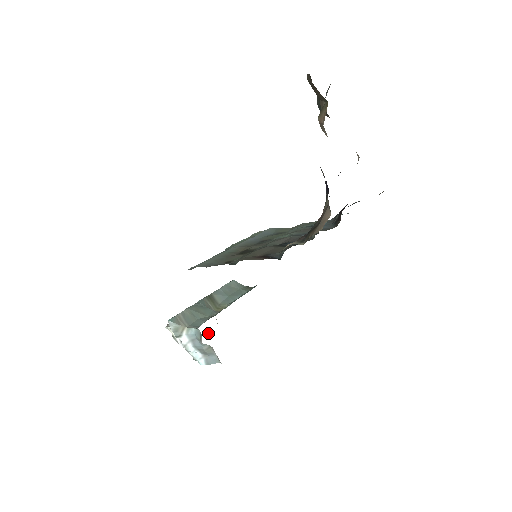
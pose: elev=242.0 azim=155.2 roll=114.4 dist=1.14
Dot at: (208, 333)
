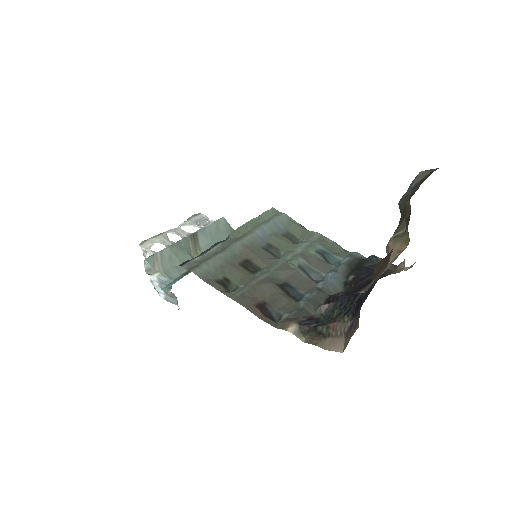
Dot at: occluded
